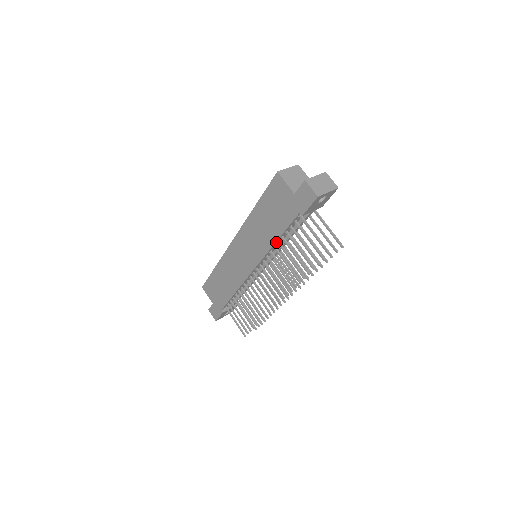
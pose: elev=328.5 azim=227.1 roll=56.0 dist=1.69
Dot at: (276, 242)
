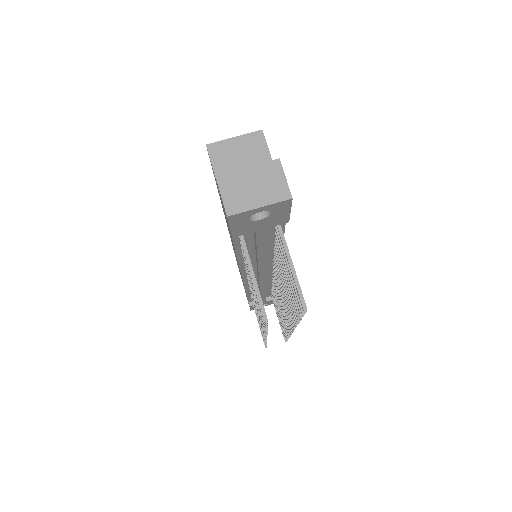
Dot at: (239, 257)
